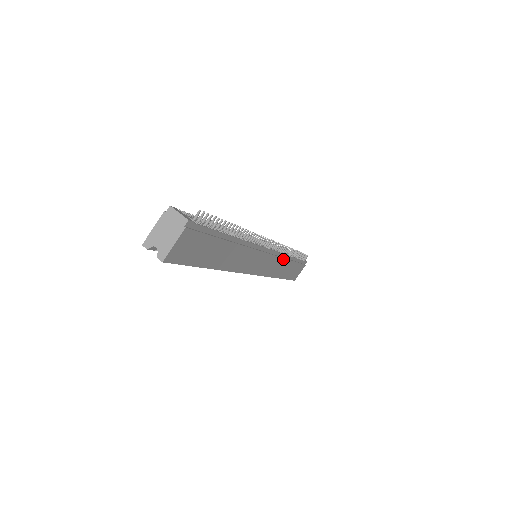
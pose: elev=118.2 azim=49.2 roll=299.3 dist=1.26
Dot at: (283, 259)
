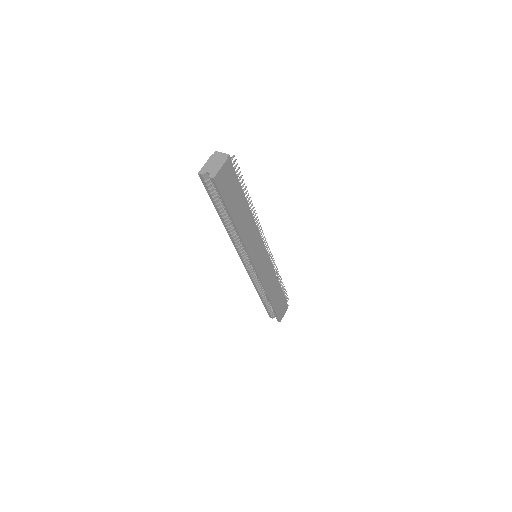
Dot at: (274, 276)
